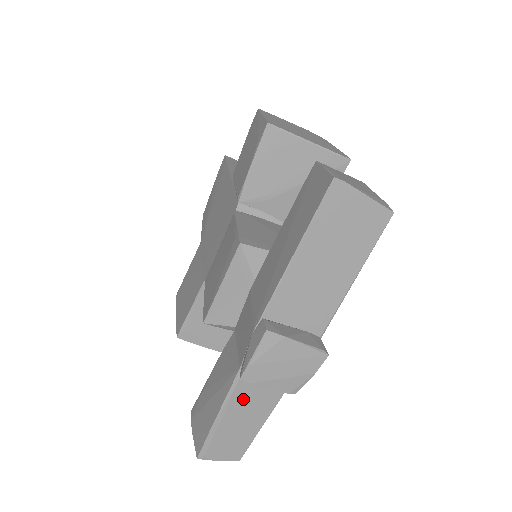
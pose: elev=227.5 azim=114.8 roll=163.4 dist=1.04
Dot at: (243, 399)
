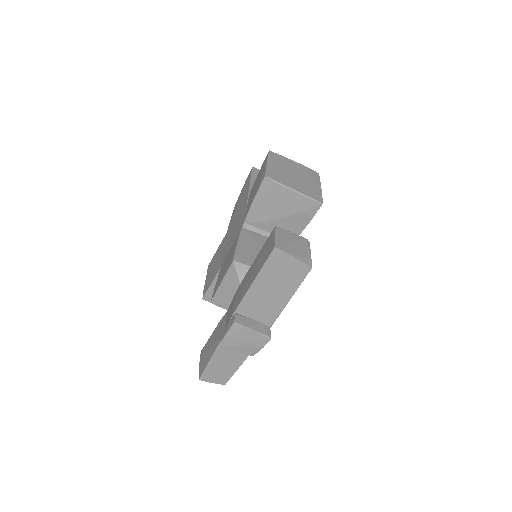
Dot at: (226, 353)
